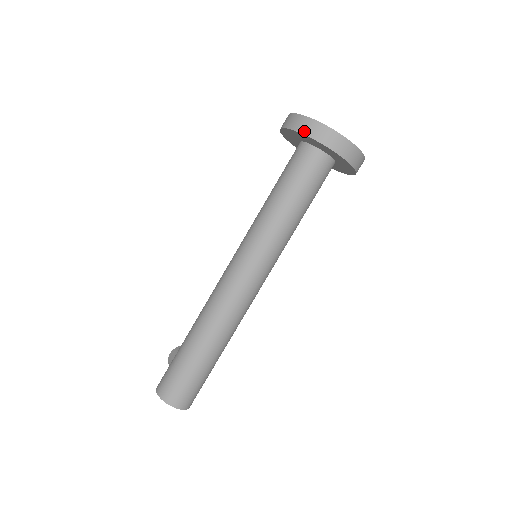
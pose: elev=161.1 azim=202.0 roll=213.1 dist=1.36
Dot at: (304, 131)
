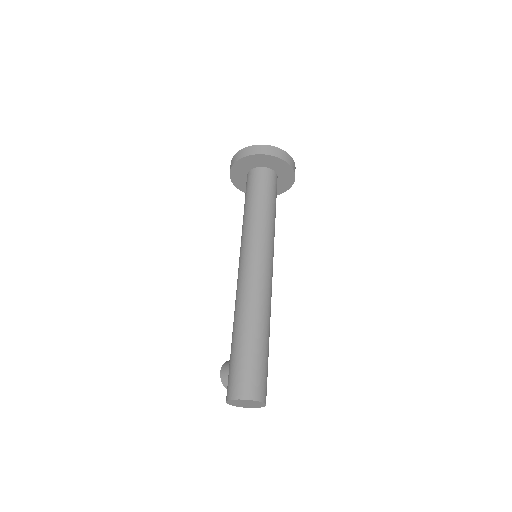
Dot at: (254, 153)
